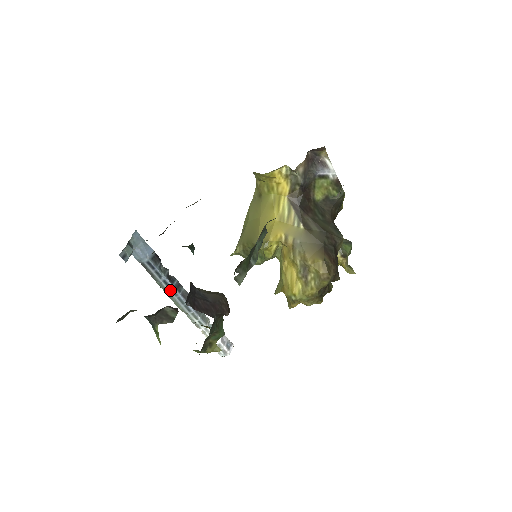
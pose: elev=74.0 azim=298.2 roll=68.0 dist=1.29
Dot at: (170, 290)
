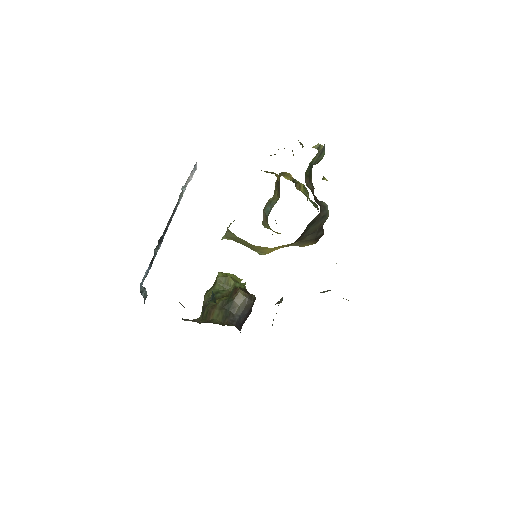
Dot at: occluded
